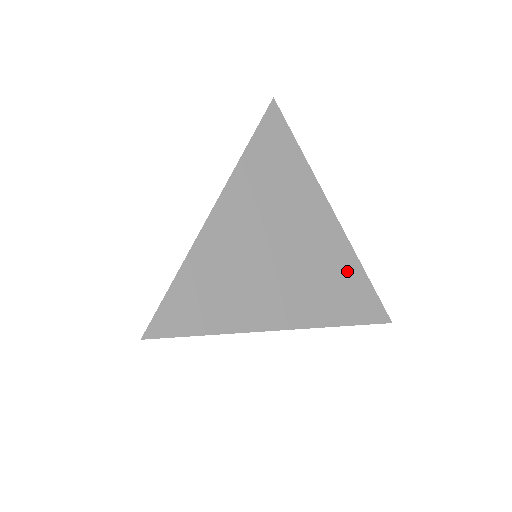
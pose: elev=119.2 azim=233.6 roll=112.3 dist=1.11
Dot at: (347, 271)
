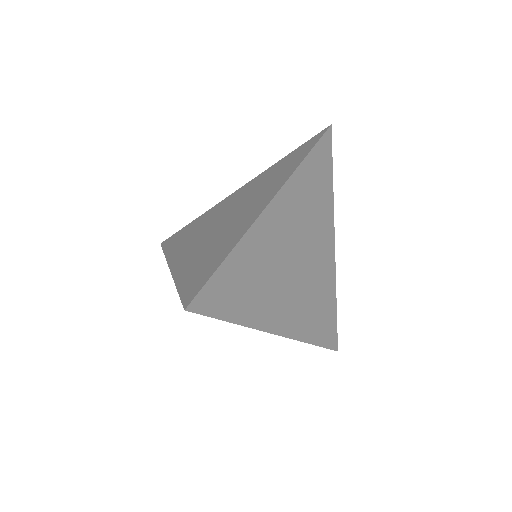
Dot at: (328, 297)
